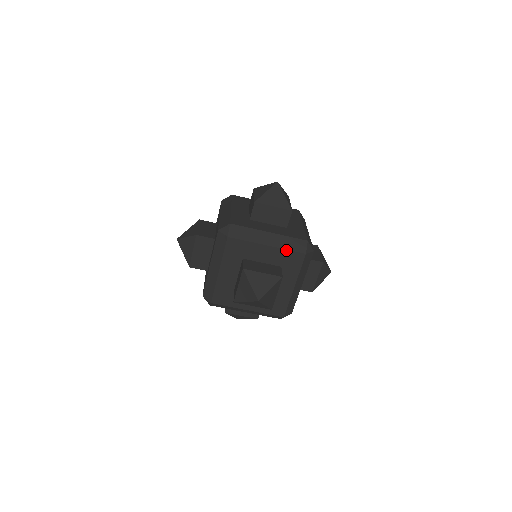
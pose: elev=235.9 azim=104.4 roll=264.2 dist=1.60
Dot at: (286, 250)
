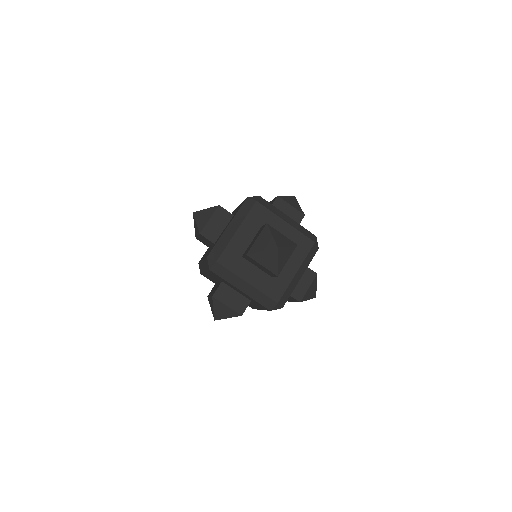
Dot at: (300, 232)
